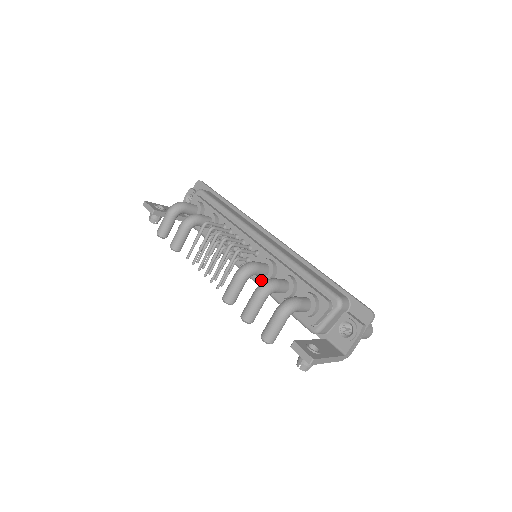
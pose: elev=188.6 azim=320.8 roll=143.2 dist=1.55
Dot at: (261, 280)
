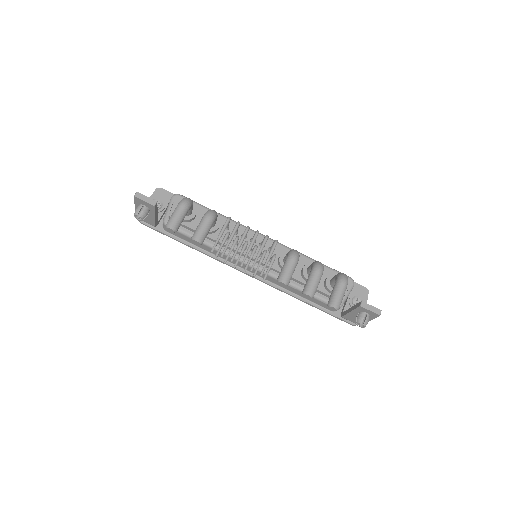
Dot at: occluded
